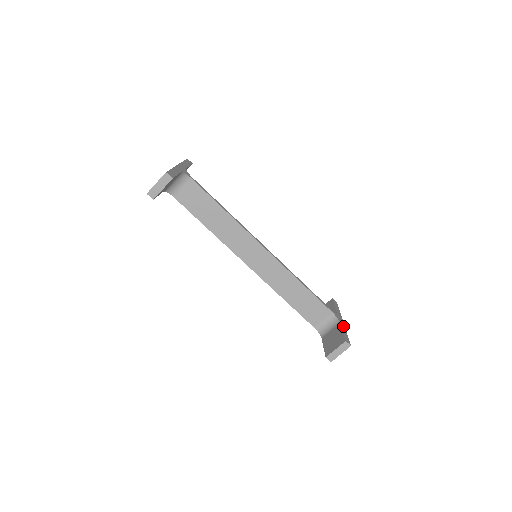
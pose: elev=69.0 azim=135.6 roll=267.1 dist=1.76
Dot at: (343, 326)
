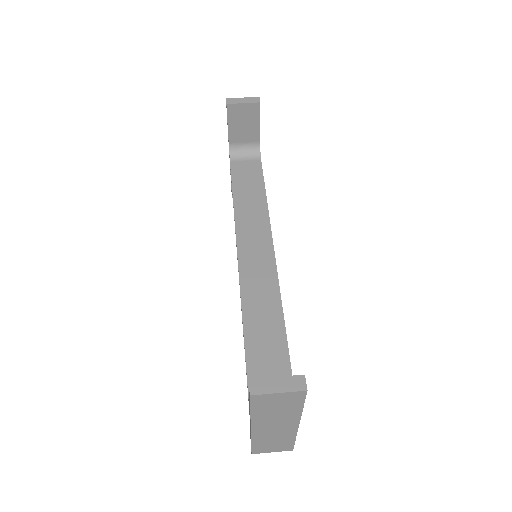
Dot at: occluded
